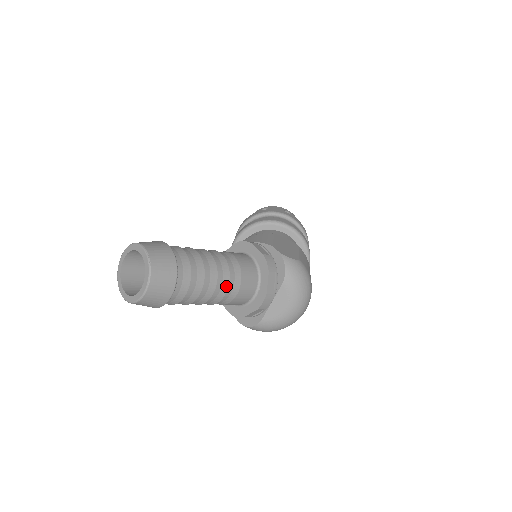
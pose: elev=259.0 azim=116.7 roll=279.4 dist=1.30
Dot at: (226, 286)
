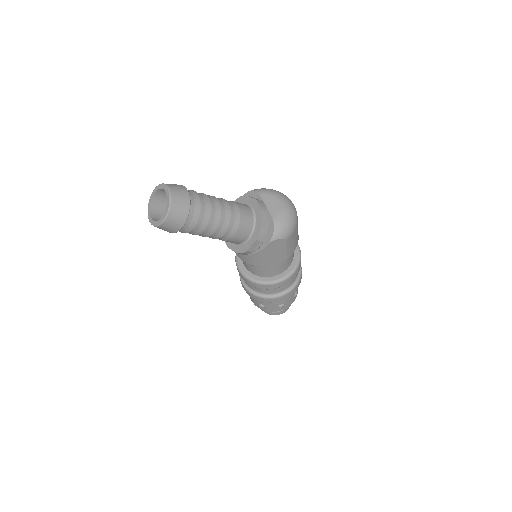
Dot at: (225, 201)
